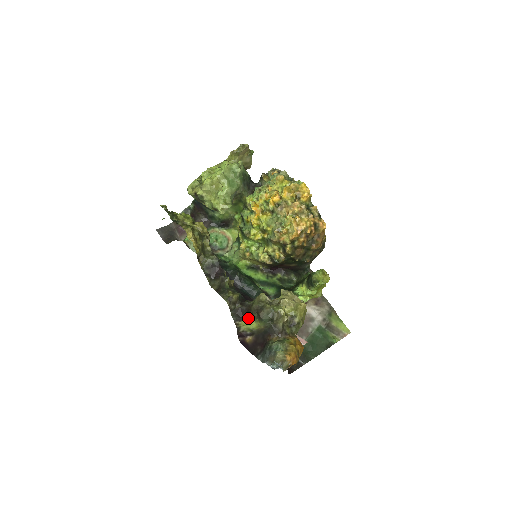
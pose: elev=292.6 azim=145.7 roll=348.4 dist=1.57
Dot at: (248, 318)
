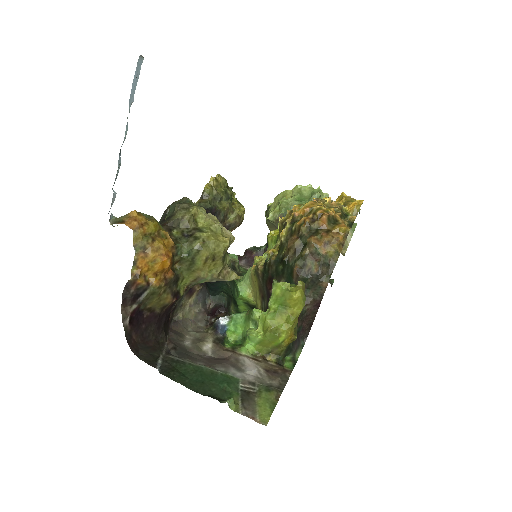
Dot at: occluded
